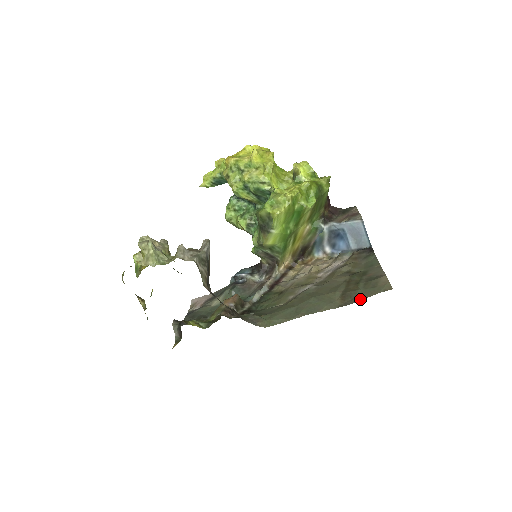
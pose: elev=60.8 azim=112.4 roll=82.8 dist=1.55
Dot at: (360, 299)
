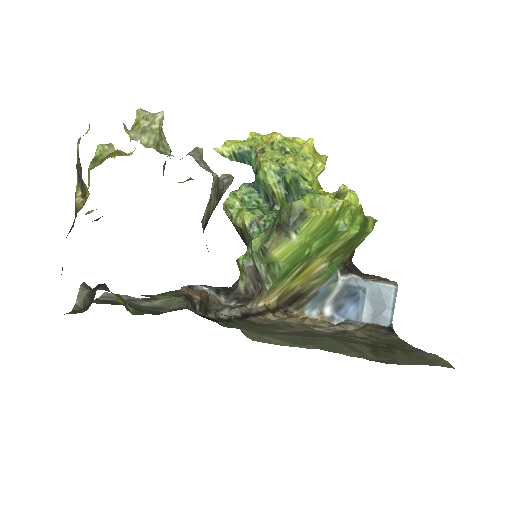
Dot at: (405, 363)
